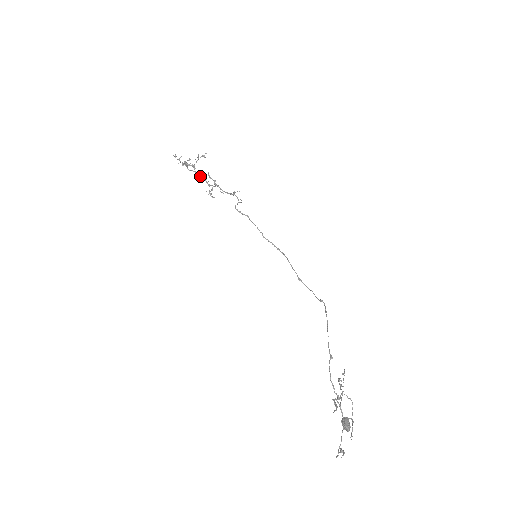
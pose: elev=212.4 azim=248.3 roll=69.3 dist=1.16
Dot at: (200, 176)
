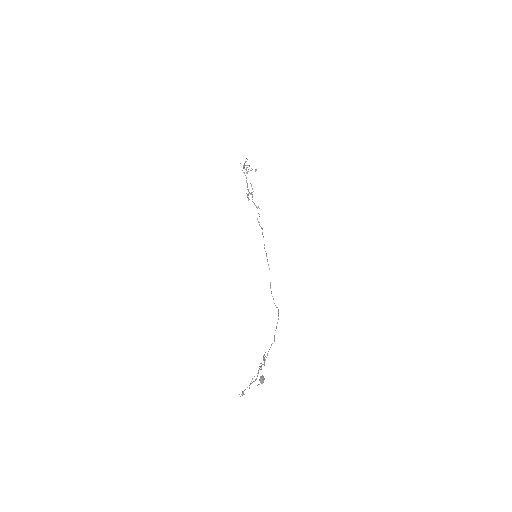
Dot at: occluded
